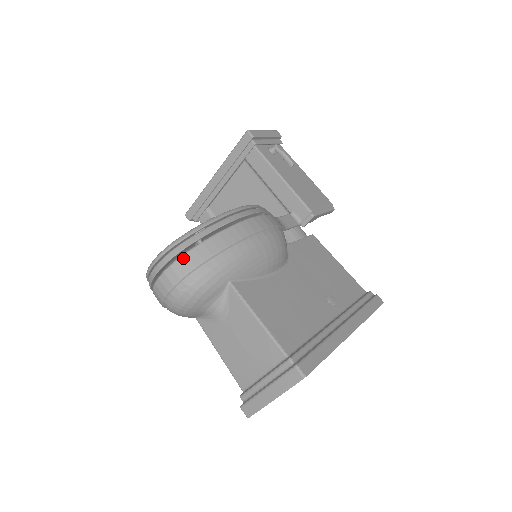
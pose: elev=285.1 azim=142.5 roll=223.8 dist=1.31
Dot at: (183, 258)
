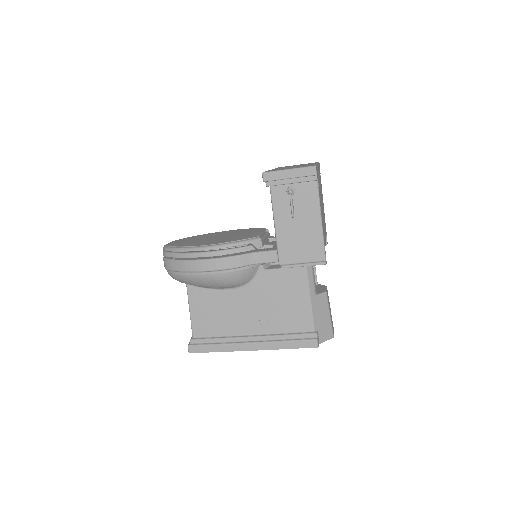
Dot at: (165, 260)
